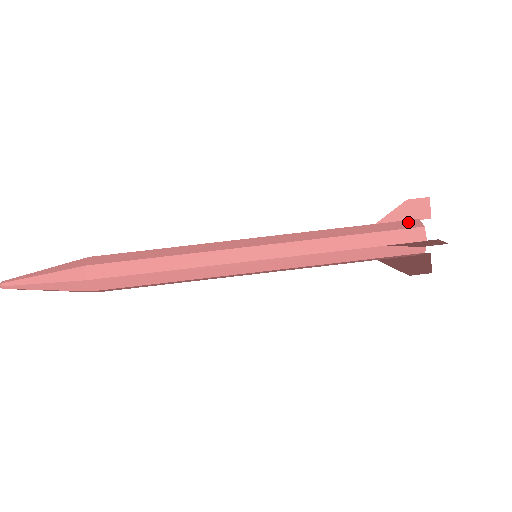
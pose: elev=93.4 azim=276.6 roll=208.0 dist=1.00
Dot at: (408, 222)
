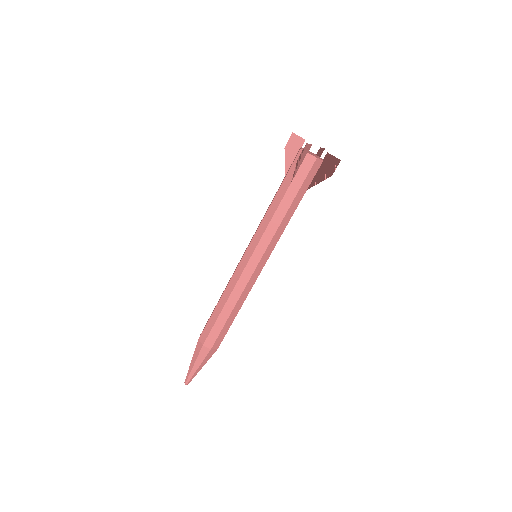
Dot at: occluded
